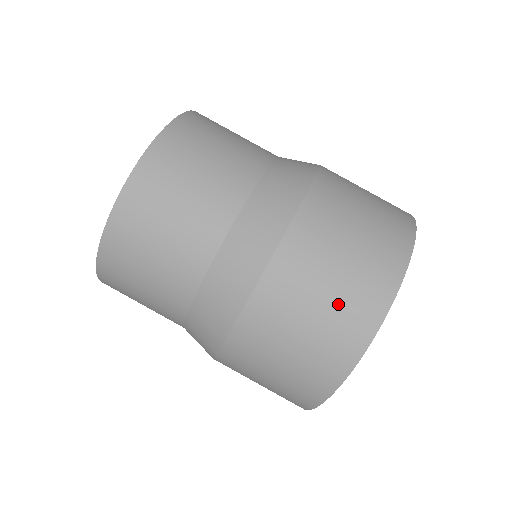
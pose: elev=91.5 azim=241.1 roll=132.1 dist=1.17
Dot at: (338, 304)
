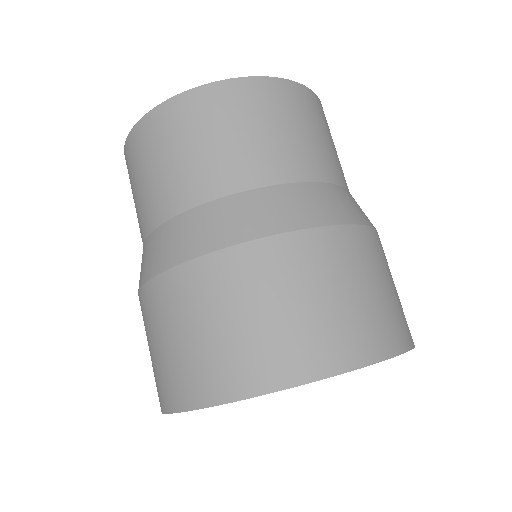
Dot at: (263, 334)
